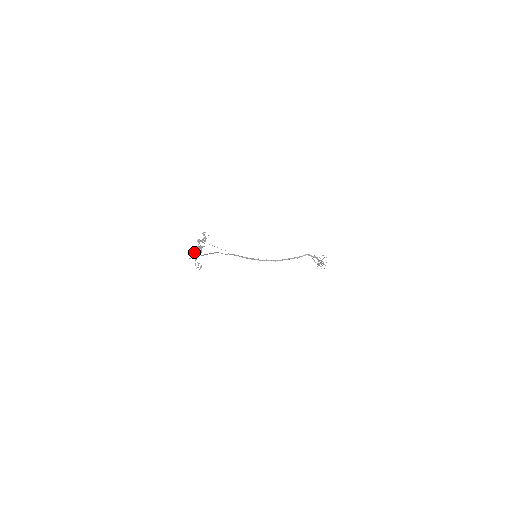
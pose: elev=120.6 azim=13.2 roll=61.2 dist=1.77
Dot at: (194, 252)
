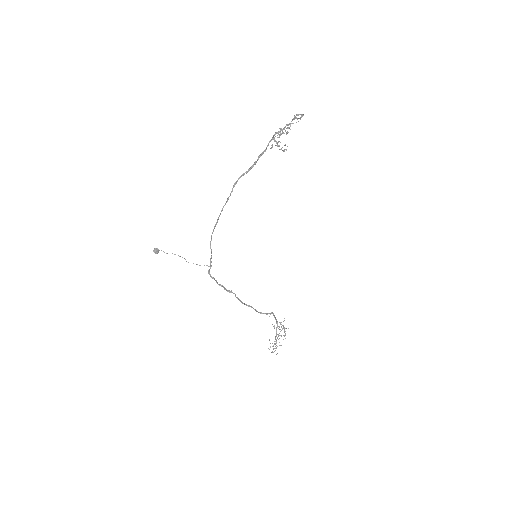
Dot at: (295, 117)
